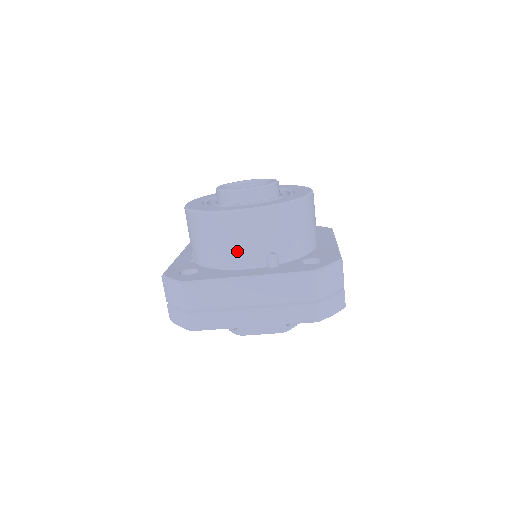
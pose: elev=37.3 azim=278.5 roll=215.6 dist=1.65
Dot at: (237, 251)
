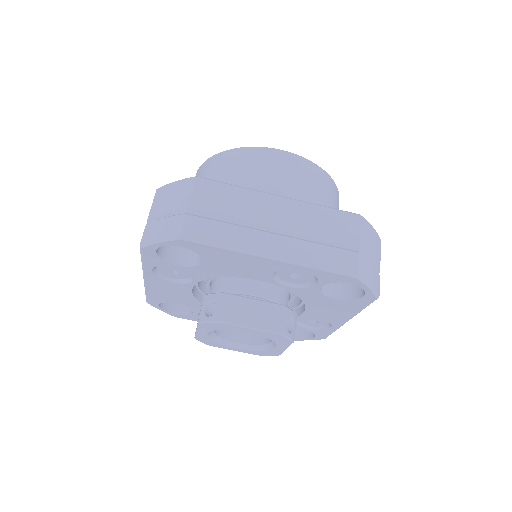
Dot at: (266, 186)
